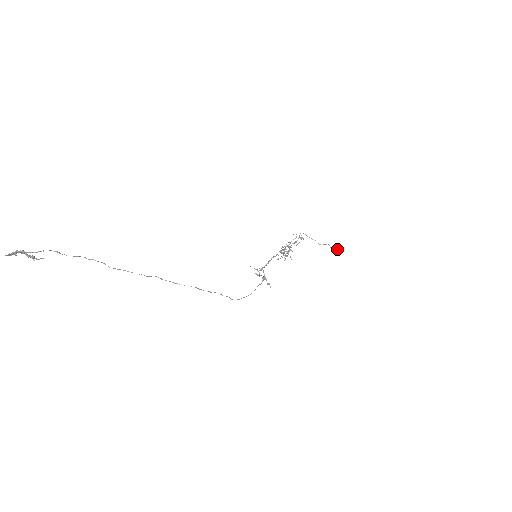
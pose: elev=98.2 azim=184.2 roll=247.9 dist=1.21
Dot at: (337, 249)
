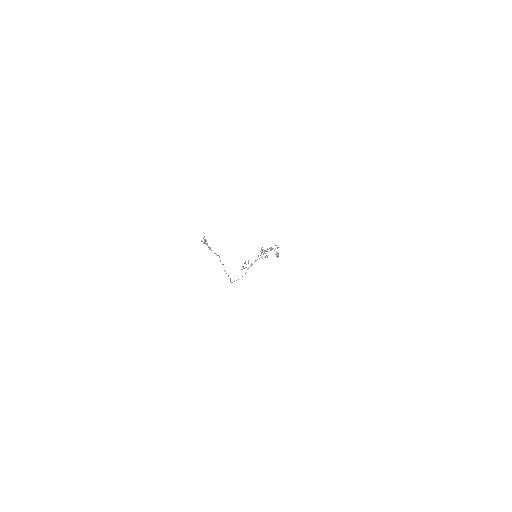
Dot at: occluded
